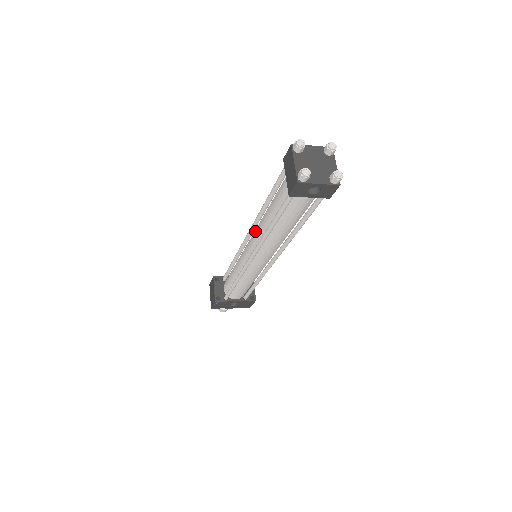
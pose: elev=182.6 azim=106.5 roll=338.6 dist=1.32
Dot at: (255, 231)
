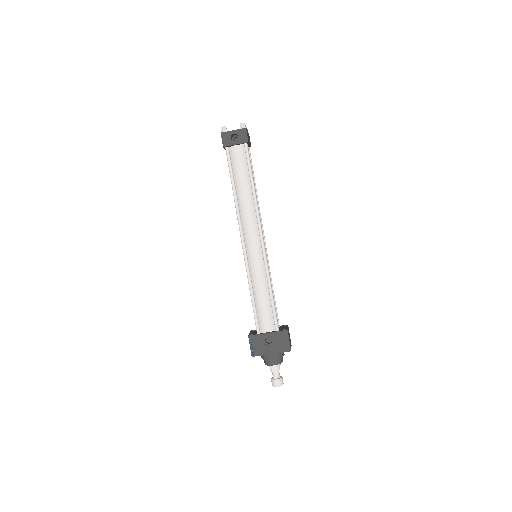
Dot at: occluded
